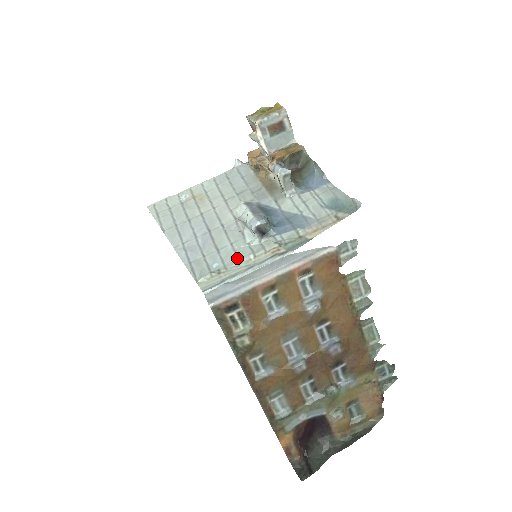
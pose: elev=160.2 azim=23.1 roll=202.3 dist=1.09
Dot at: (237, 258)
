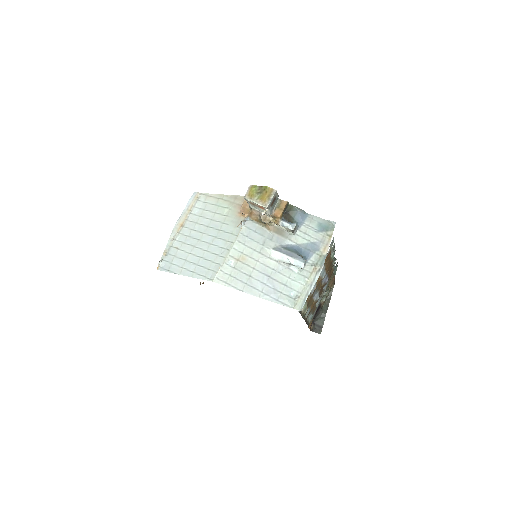
Dot at: (300, 284)
